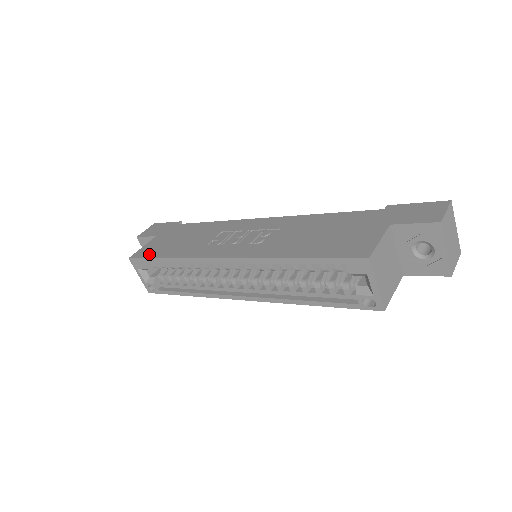
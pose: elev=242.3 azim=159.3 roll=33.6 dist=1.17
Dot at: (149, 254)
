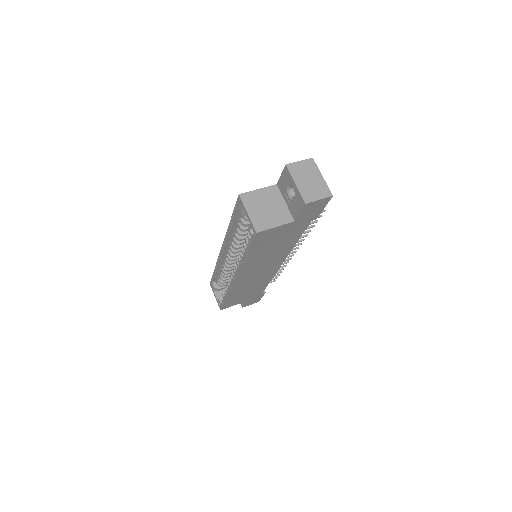
Dot at: occluded
